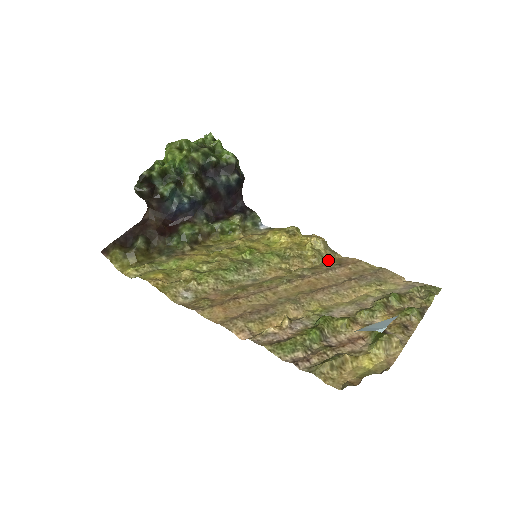
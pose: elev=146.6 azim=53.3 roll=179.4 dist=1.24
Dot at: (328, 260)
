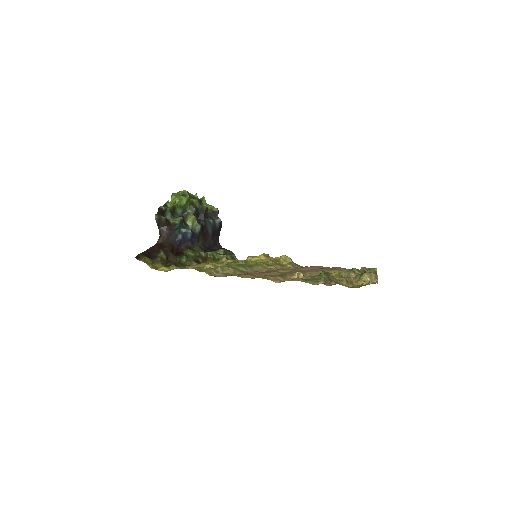
Dot at: occluded
